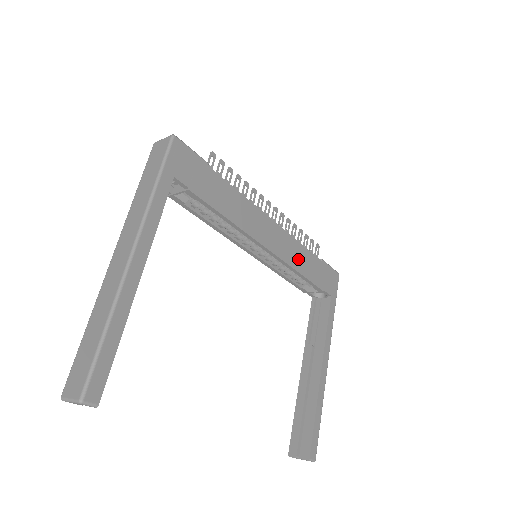
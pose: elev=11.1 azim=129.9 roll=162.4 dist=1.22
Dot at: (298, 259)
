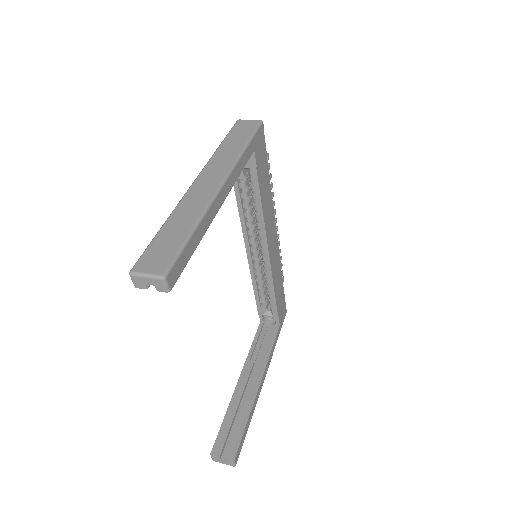
Dot at: (277, 278)
